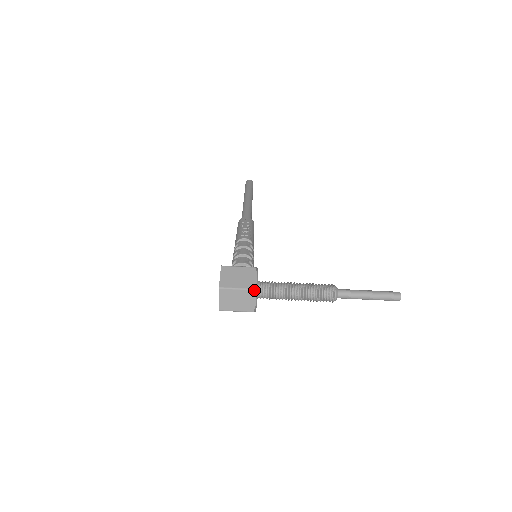
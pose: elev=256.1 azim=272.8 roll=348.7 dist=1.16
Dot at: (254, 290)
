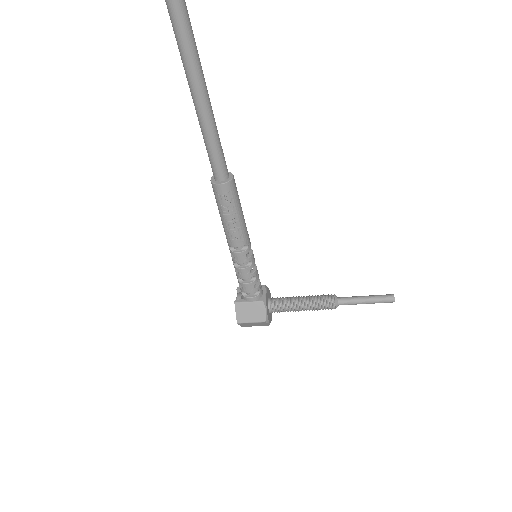
Dot at: occluded
